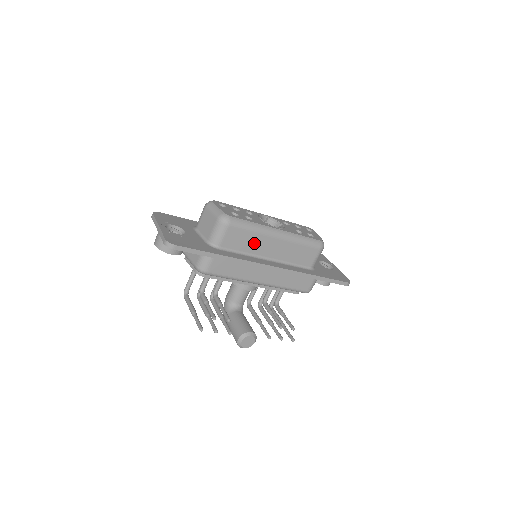
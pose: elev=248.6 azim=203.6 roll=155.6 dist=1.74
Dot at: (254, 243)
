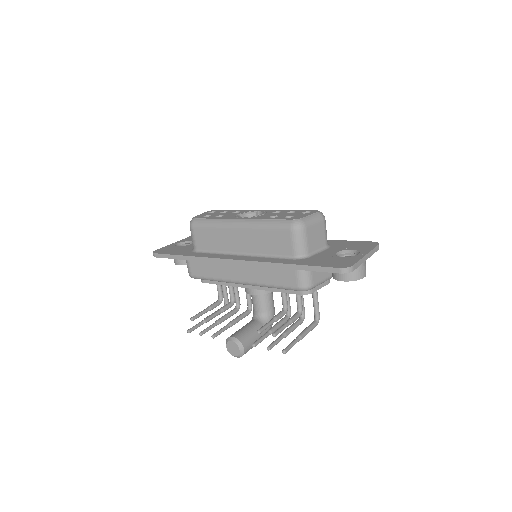
Dot at: (221, 239)
